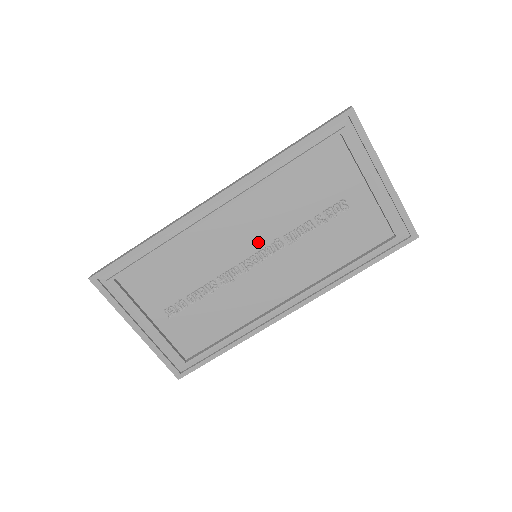
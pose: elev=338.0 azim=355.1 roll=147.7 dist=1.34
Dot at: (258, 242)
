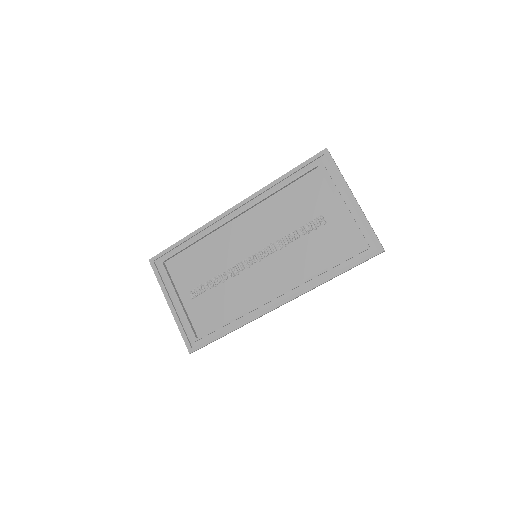
Dot at: (258, 245)
